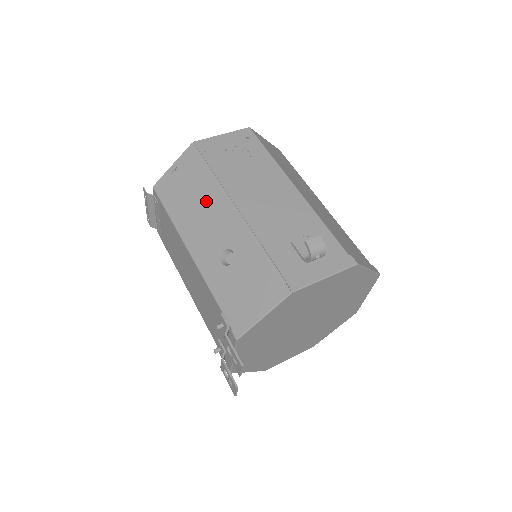
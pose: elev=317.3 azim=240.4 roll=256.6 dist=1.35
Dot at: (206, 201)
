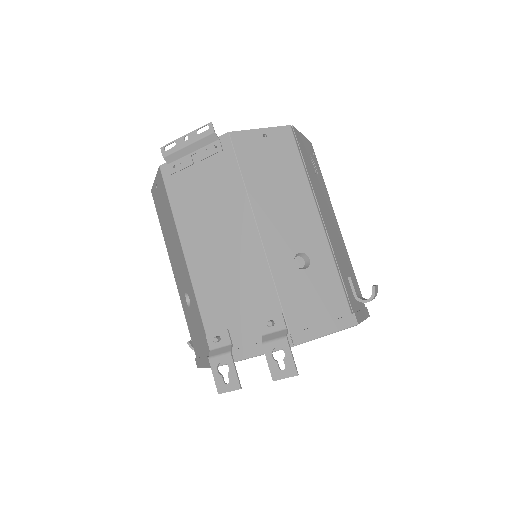
Dot at: (293, 193)
